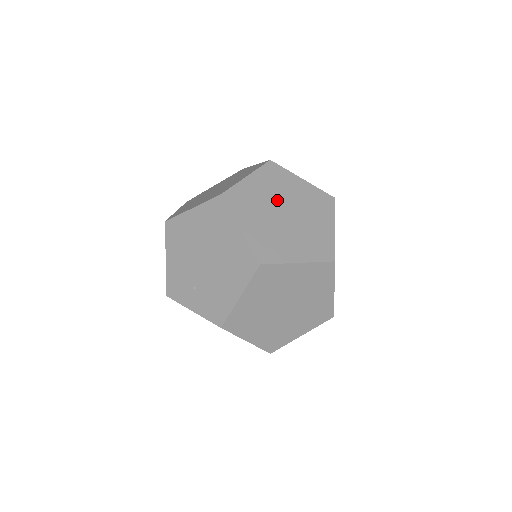
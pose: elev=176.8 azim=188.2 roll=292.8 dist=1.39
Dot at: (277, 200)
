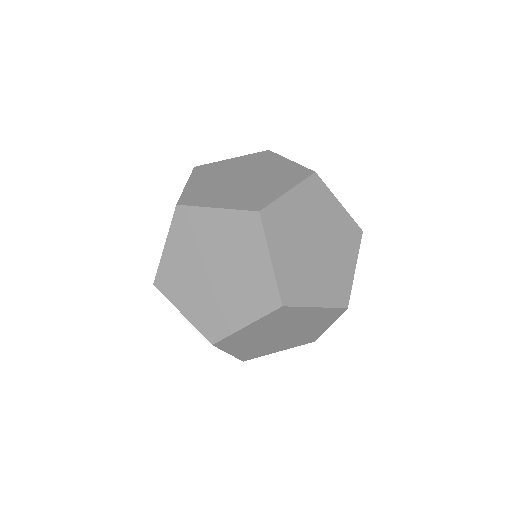
Dot at: (226, 178)
